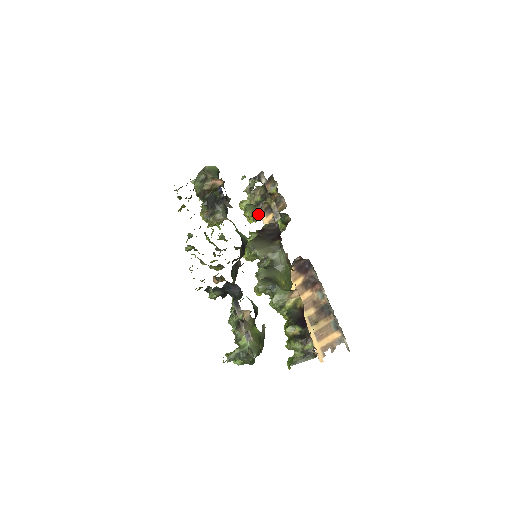
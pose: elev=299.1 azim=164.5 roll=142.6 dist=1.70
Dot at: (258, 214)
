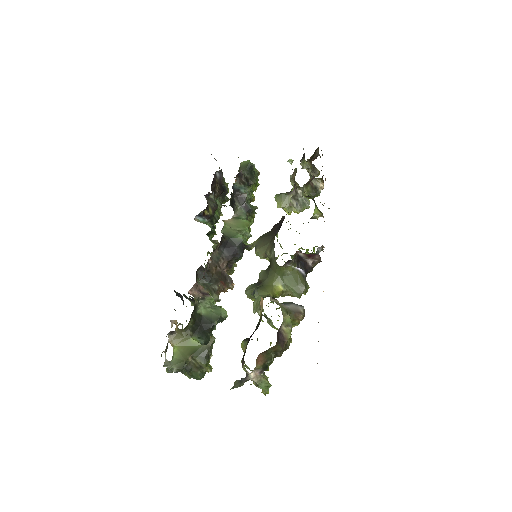
Dot at: (297, 202)
